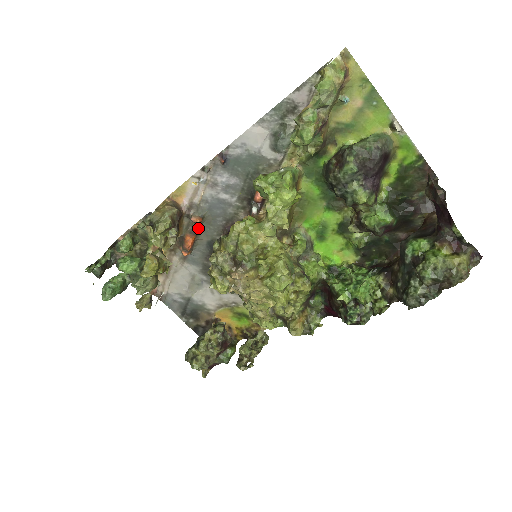
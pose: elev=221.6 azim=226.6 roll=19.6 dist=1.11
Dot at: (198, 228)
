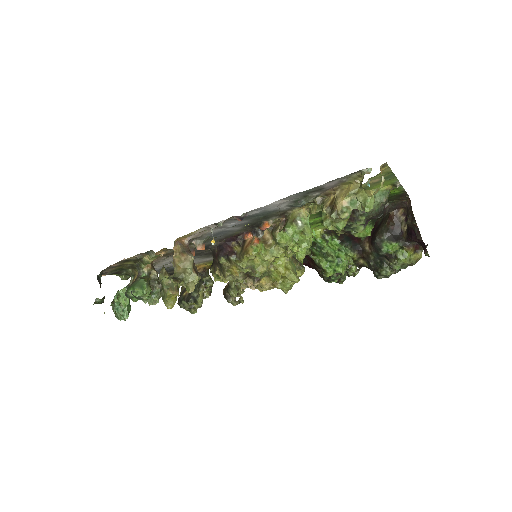
Dot at: occluded
